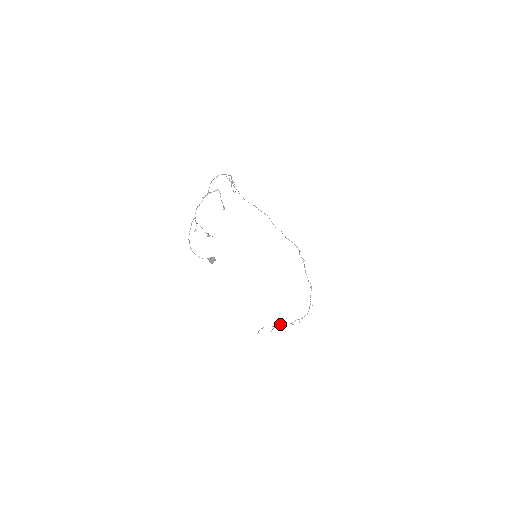
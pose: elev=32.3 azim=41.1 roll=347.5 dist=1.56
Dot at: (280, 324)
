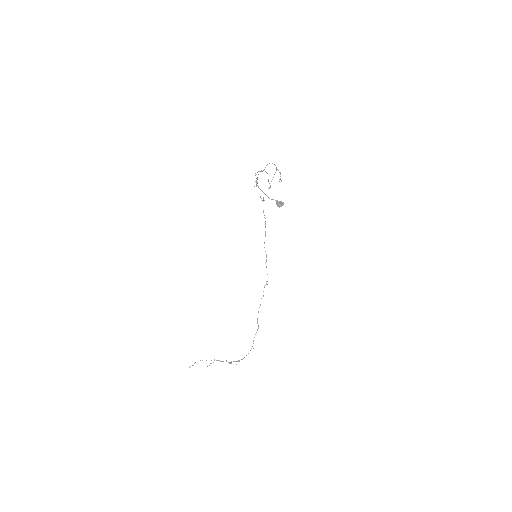
Dot at: occluded
